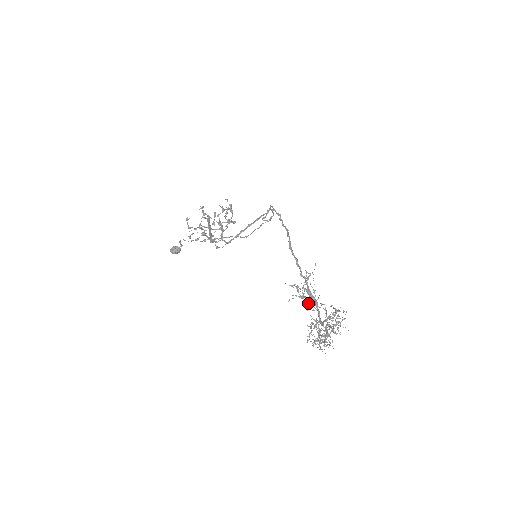
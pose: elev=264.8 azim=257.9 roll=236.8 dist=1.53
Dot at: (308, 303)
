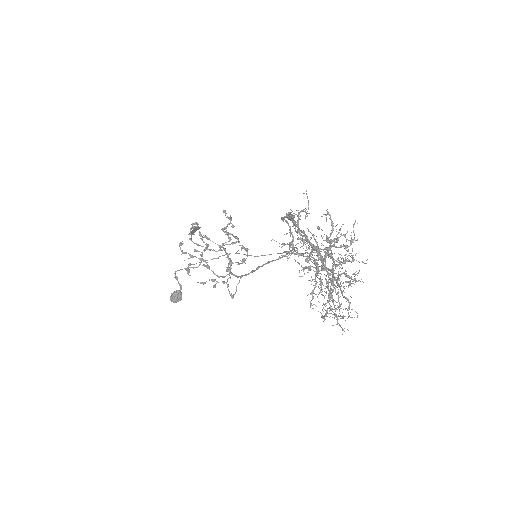
Dot at: occluded
